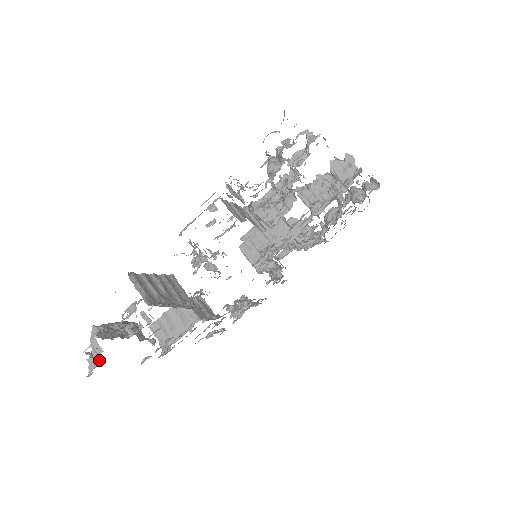
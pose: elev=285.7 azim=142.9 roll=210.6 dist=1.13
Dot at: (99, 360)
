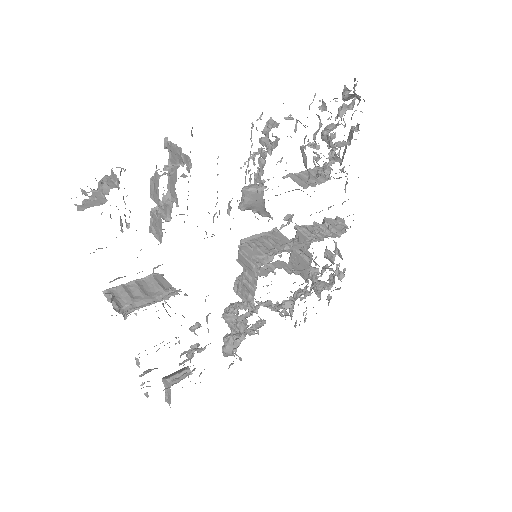
Dot at: (101, 202)
